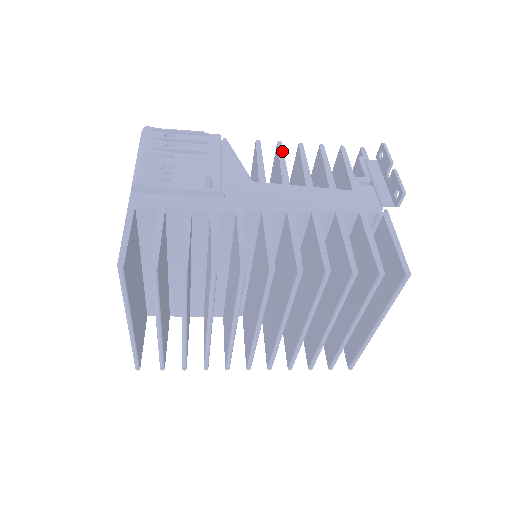
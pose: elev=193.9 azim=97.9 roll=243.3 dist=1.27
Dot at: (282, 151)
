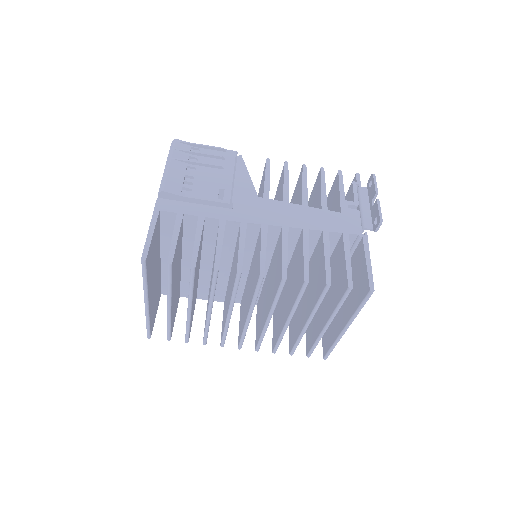
Dot at: (287, 171)
